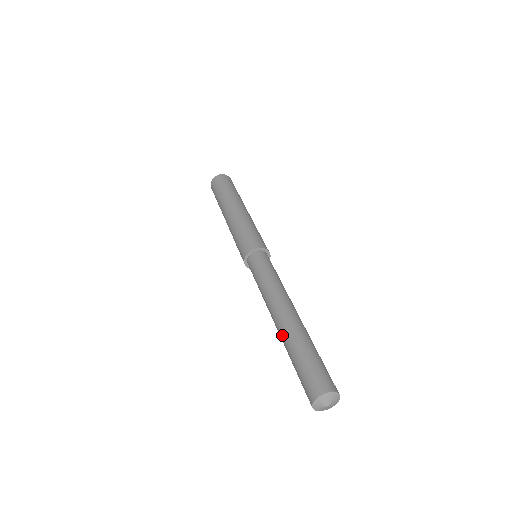
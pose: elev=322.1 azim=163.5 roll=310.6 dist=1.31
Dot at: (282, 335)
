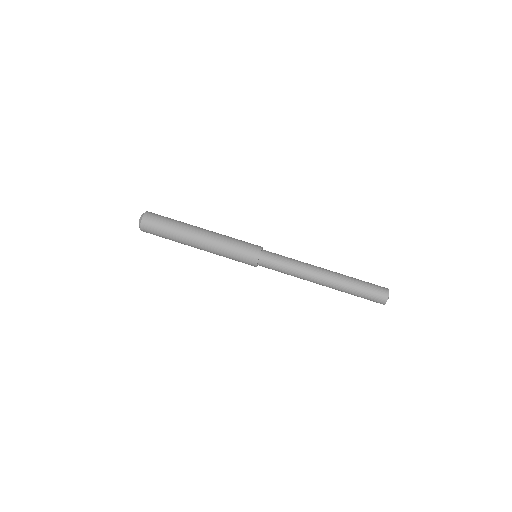
Dot at: (336, 288)
